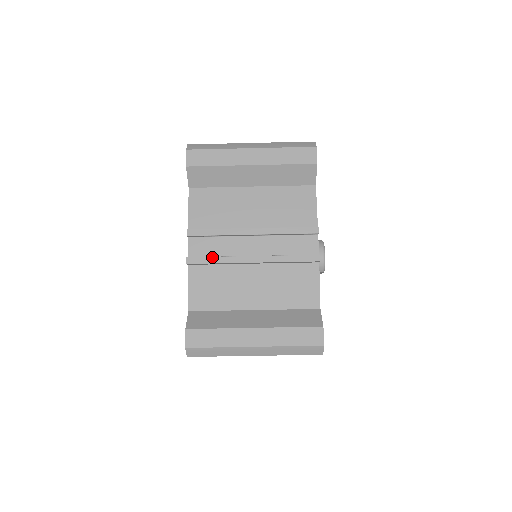
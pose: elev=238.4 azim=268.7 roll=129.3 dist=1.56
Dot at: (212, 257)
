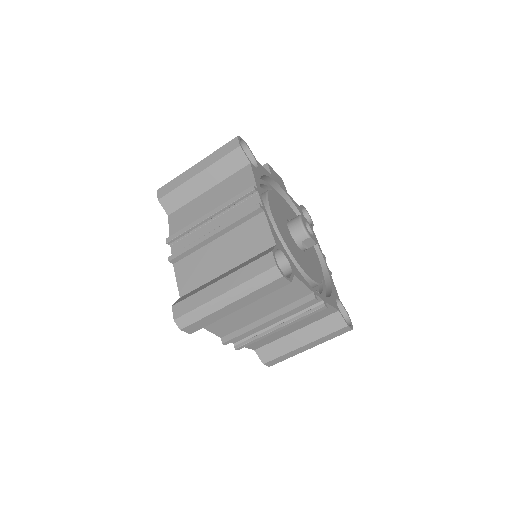
Dot at: (184, 248)
